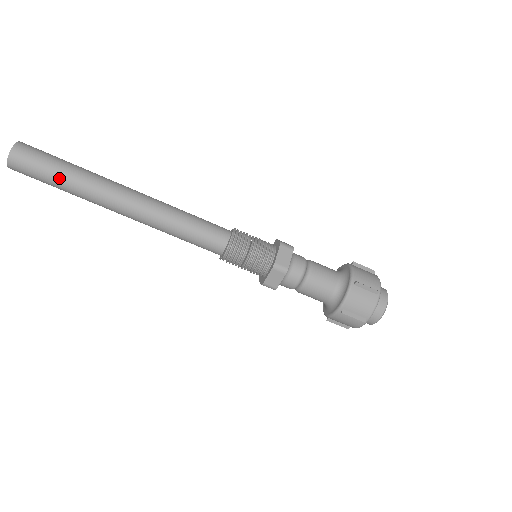
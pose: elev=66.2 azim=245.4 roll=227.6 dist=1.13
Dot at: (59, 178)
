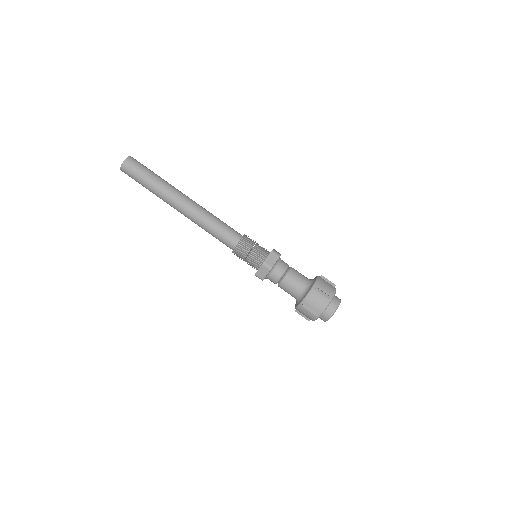
Dot at: (152, 175)
